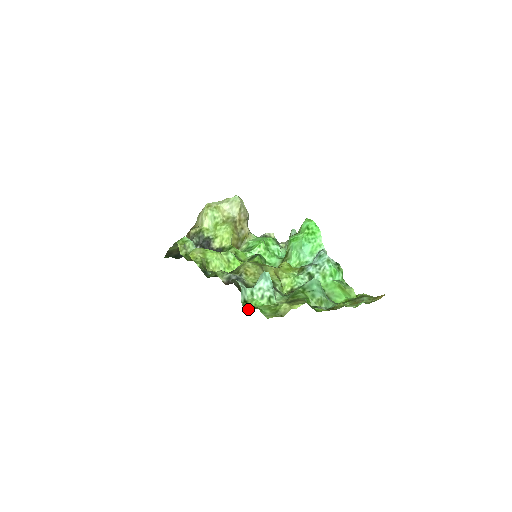
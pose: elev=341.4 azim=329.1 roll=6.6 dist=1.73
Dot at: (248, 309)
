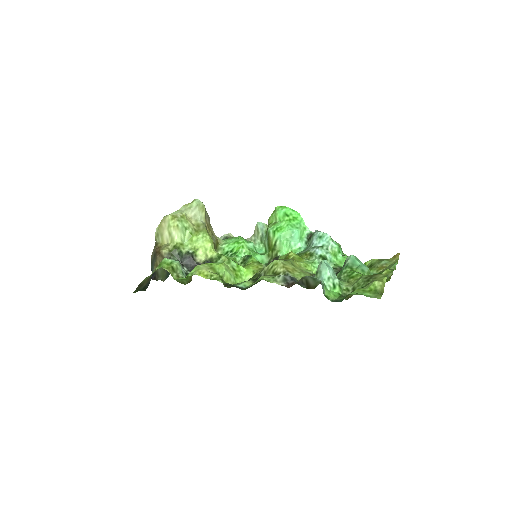
Dot at: (338, 301)
